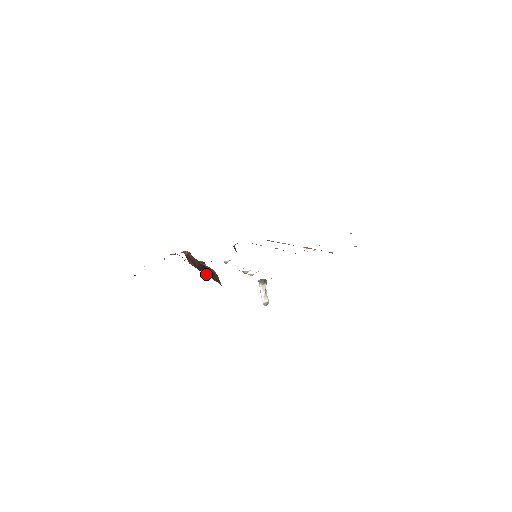
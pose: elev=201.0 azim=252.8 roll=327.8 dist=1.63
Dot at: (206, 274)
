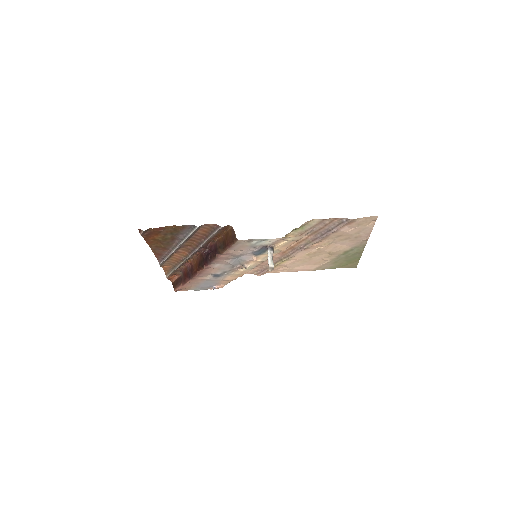
Dot at: (210, 259)
